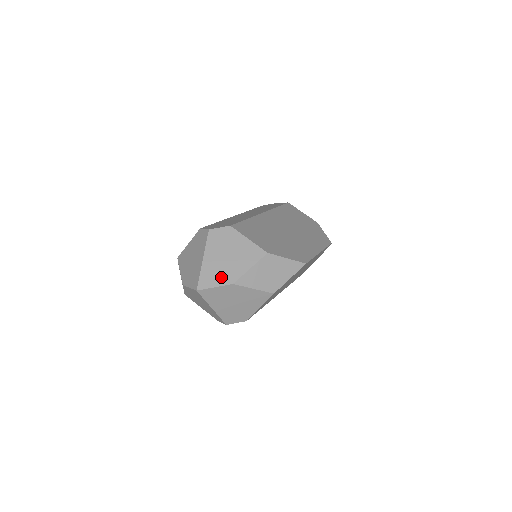
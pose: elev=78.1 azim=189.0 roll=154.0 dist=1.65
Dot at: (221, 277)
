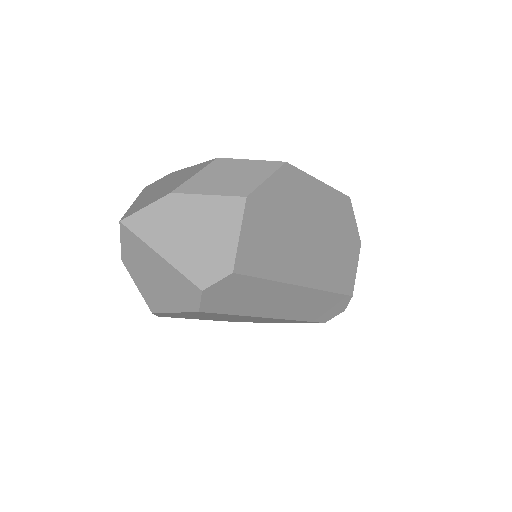
Dot at: (155, 198)
